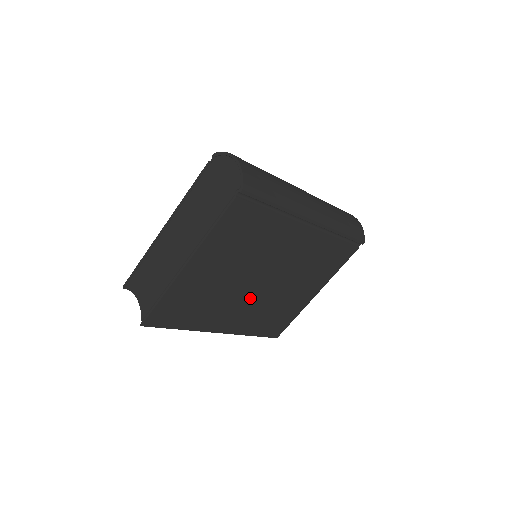
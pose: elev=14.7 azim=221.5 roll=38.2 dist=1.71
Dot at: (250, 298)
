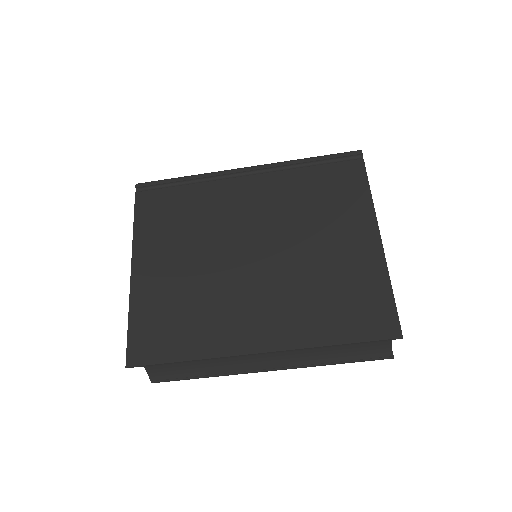
Dot at: (258, 282)
